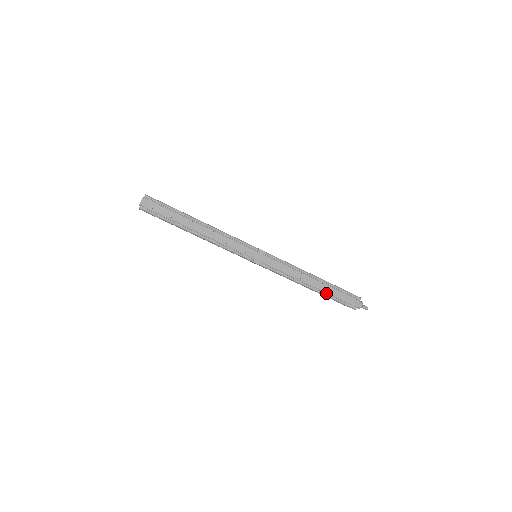
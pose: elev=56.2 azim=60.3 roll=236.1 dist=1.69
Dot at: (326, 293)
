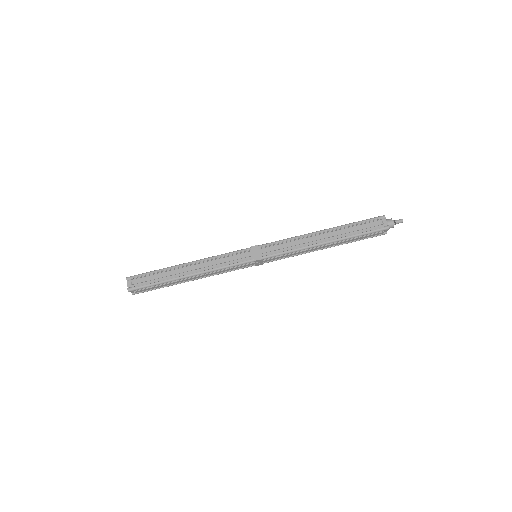
Dot at: (346, 236)
